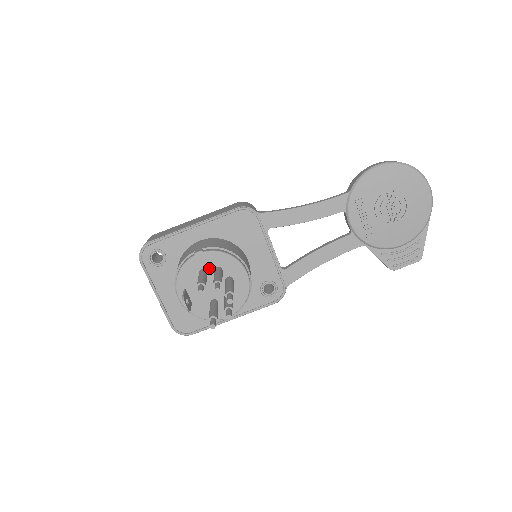
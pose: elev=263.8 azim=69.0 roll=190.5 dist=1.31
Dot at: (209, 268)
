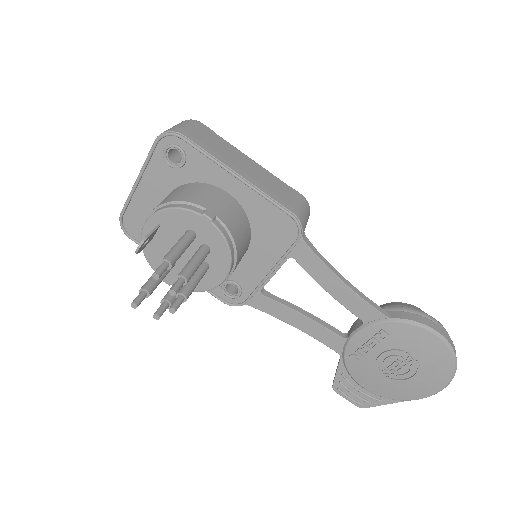
Dot at: (200, 238)
